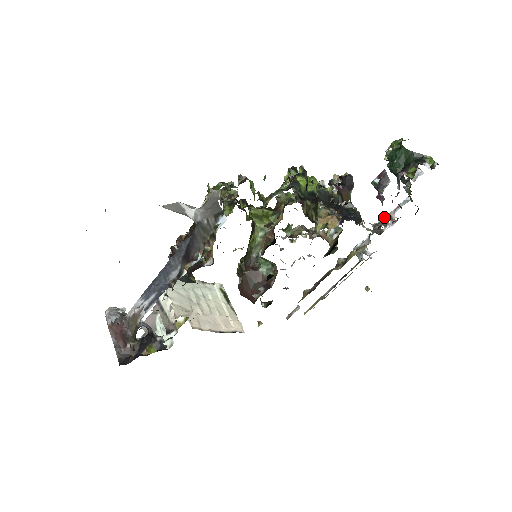
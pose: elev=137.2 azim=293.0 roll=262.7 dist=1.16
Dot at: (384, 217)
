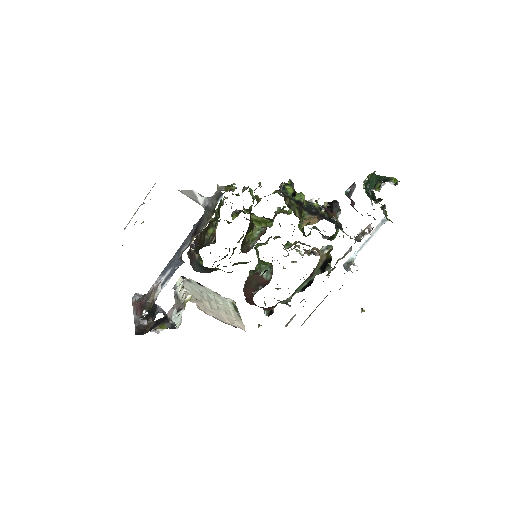
Dot at: (363, 230)
